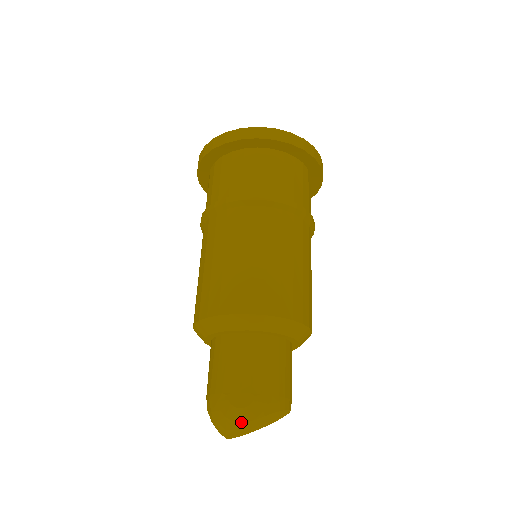
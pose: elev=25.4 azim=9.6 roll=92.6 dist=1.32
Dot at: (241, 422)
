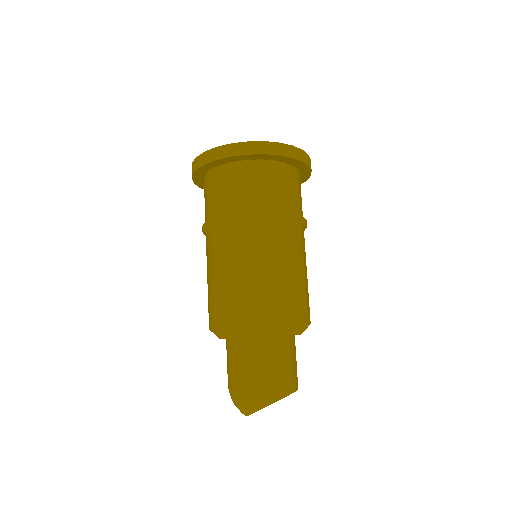
Dot at: (253, 409)
